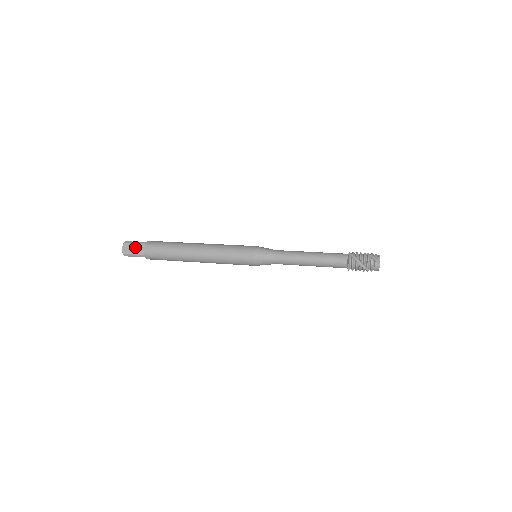
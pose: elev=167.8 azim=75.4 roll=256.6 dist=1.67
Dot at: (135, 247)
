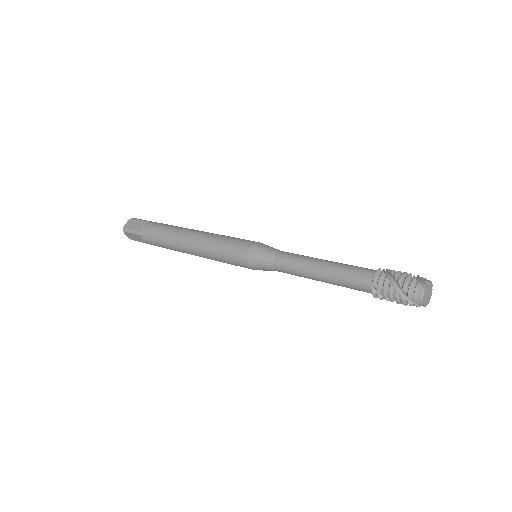
Dot at: (138, 223)
